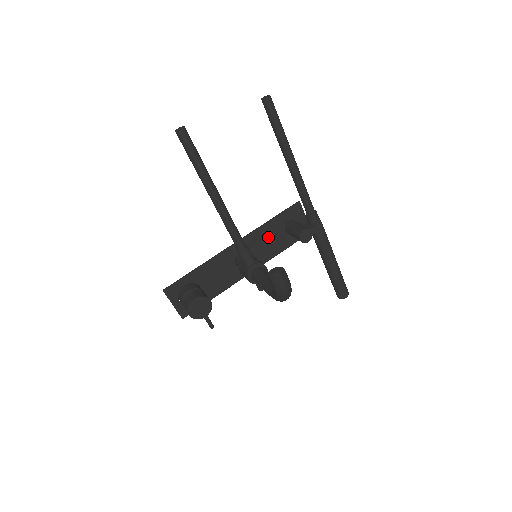
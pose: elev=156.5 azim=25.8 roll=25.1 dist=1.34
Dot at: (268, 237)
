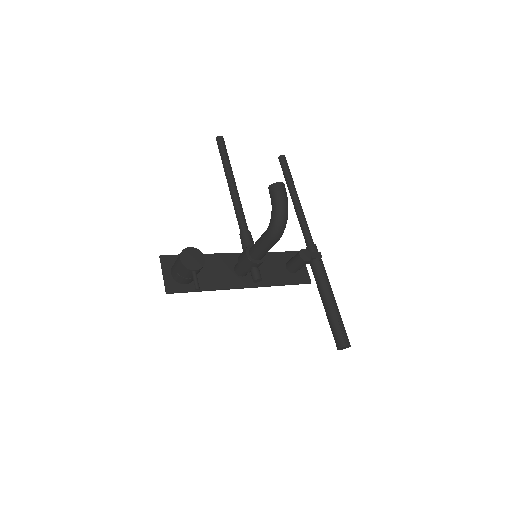
Dot at: (269, 264)
